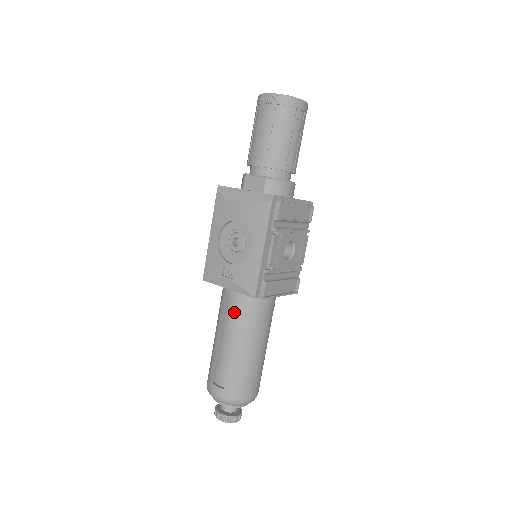
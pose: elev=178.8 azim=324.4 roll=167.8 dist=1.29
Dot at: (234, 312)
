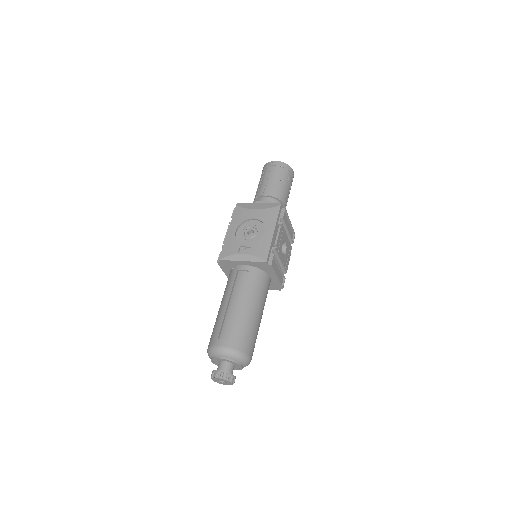
Dot at: (243, 282)
